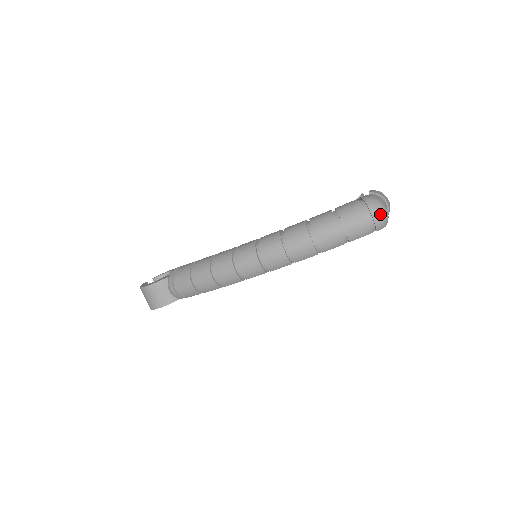
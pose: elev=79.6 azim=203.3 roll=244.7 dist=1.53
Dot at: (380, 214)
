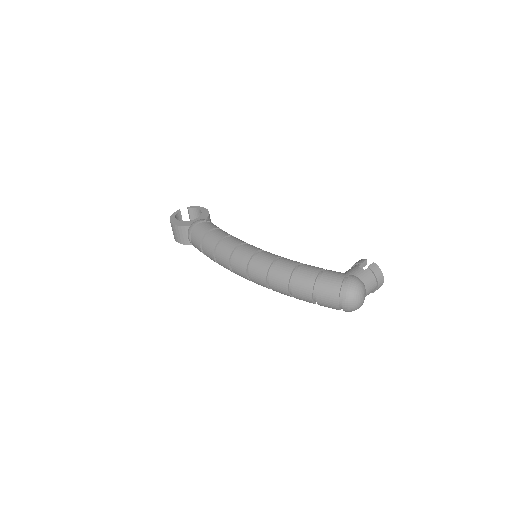
Dot at: (350, 305)
